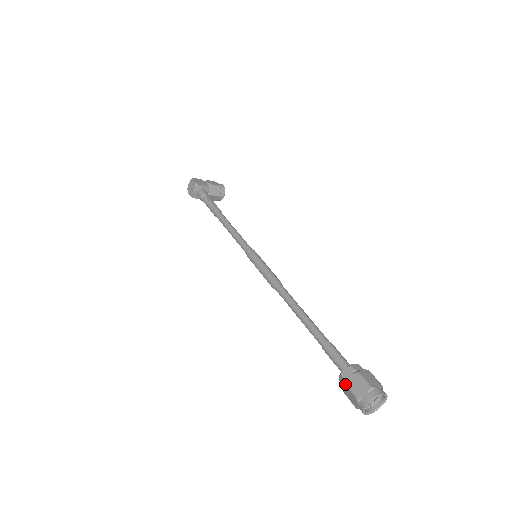
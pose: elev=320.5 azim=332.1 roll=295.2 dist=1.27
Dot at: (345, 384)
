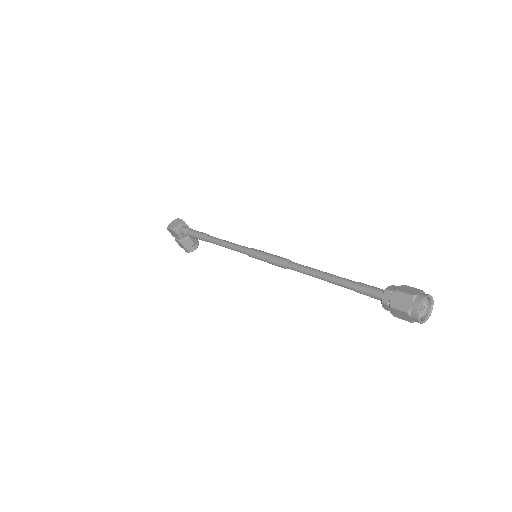
Dot at: (395, 290)
